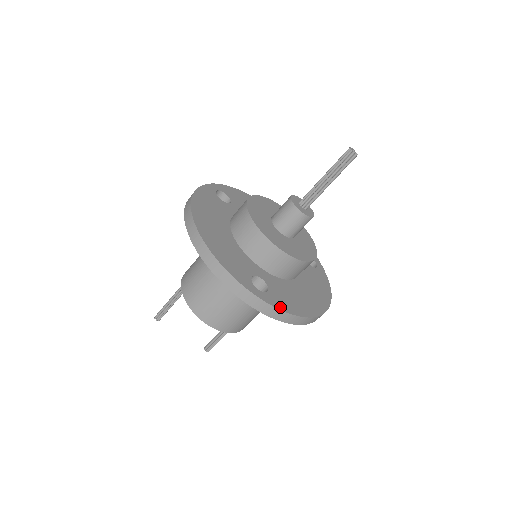
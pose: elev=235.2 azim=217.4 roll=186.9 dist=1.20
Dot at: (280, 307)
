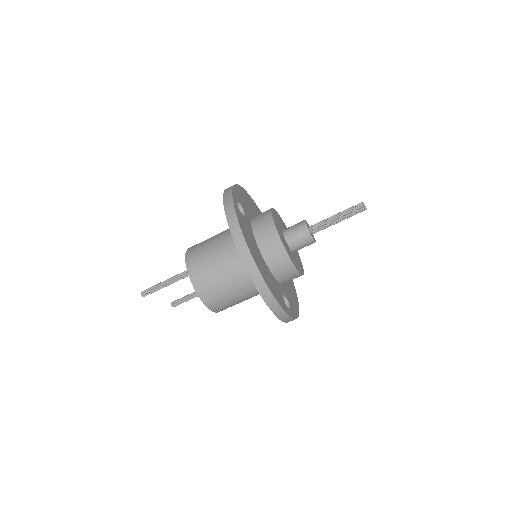
Dot at: (296, 316)
